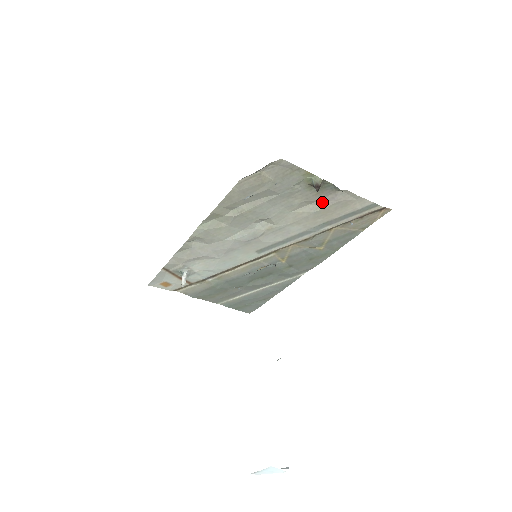
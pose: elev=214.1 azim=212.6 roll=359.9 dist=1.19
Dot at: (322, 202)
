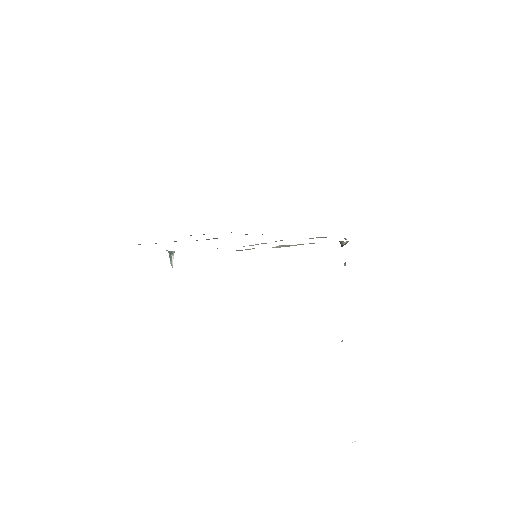
Dot at: (326, 237)
